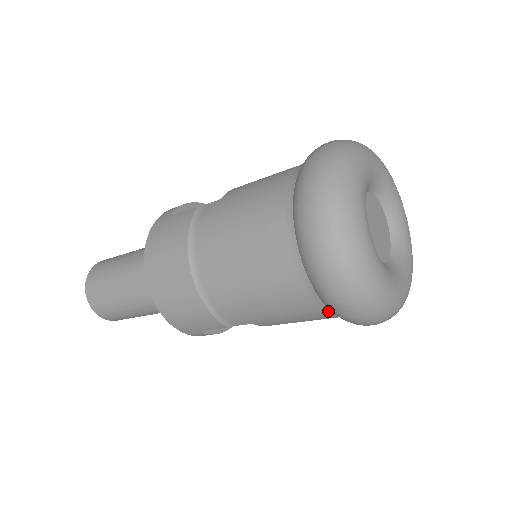
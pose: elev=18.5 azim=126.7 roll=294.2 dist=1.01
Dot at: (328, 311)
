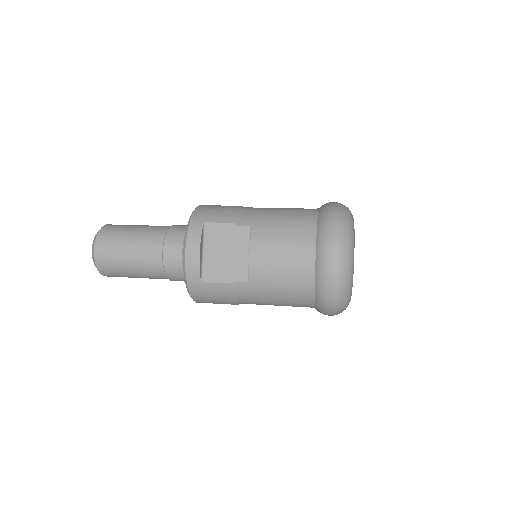
Dot at: occluded
